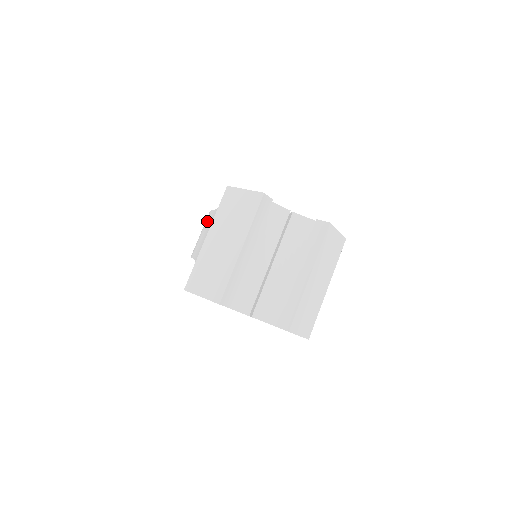
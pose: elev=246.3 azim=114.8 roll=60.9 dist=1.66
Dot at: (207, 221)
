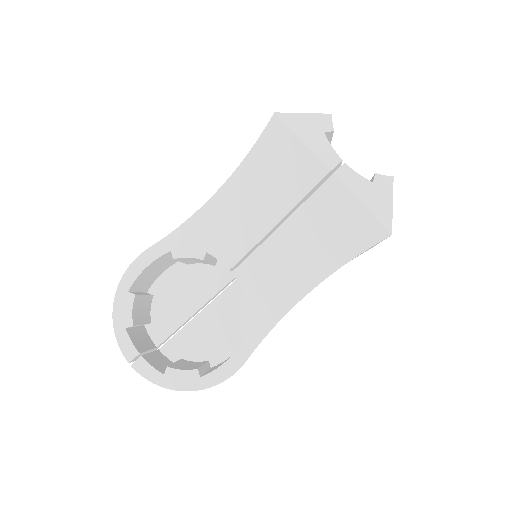
Dot at: occluded
